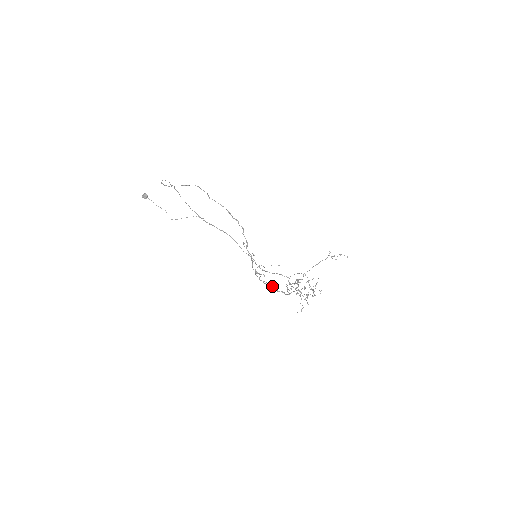
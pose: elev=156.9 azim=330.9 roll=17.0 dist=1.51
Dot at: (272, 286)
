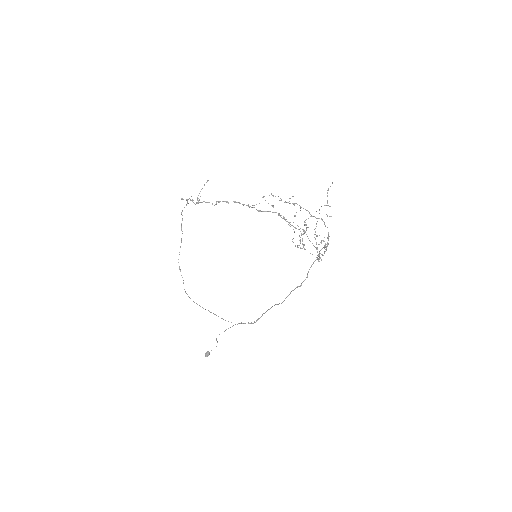
Dot at: (218, 201)
